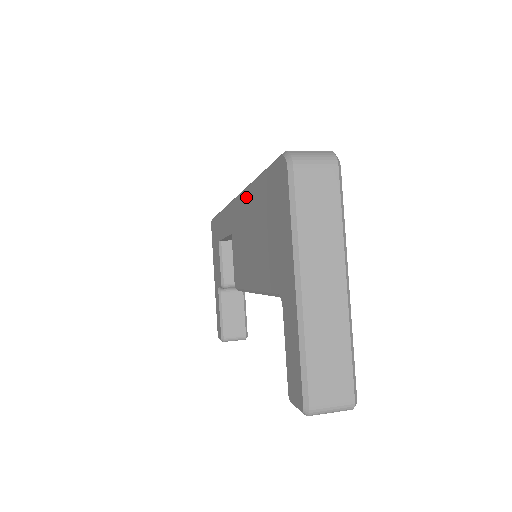
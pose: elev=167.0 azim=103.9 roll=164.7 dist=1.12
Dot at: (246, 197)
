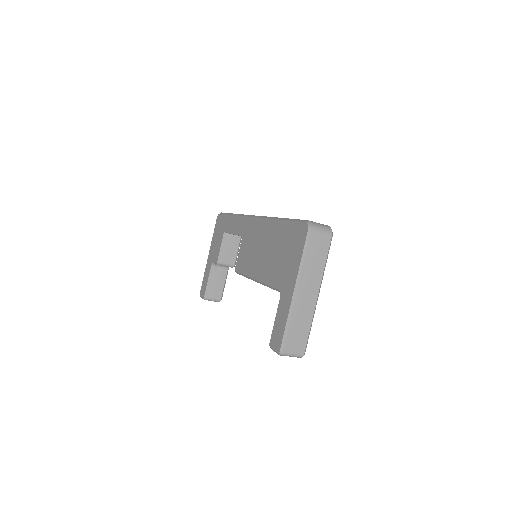
Dot at: (267, 224)
